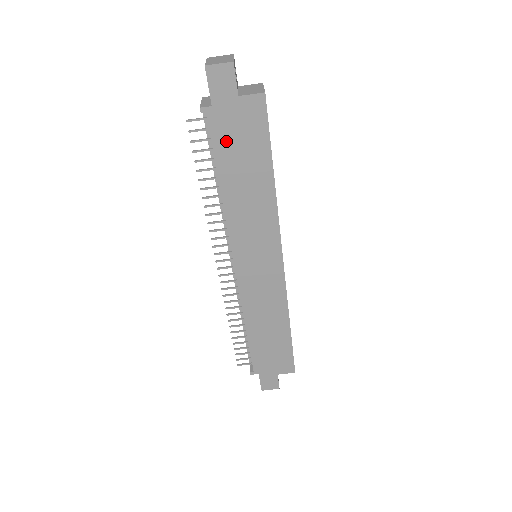
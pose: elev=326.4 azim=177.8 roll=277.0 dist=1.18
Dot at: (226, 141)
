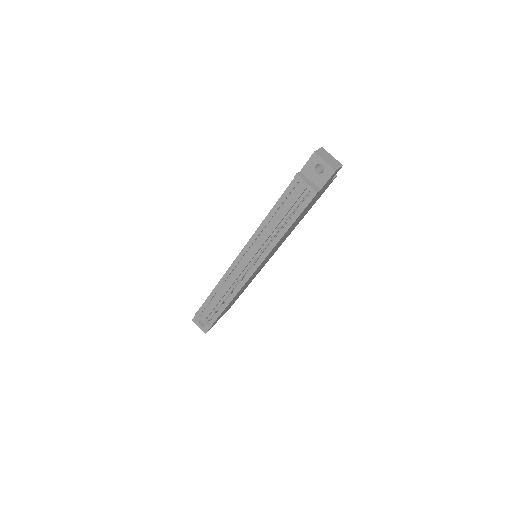
Dot at: (309, 205)
